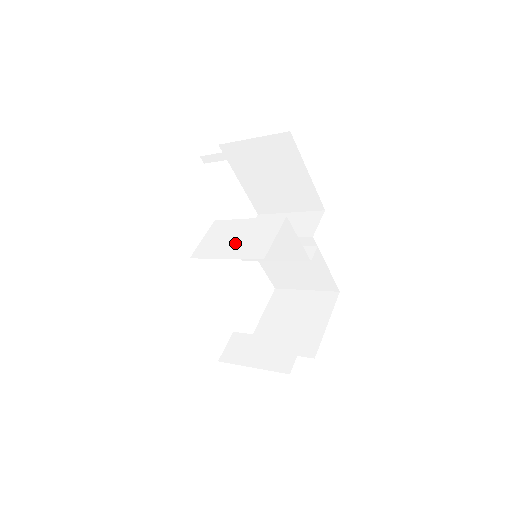
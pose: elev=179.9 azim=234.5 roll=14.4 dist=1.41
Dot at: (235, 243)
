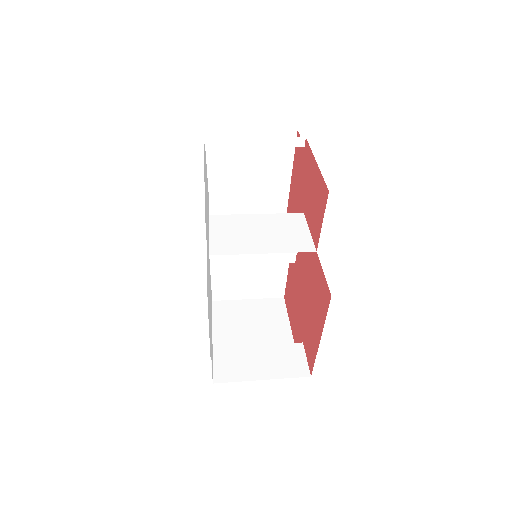
Dot at: (263, 238)
